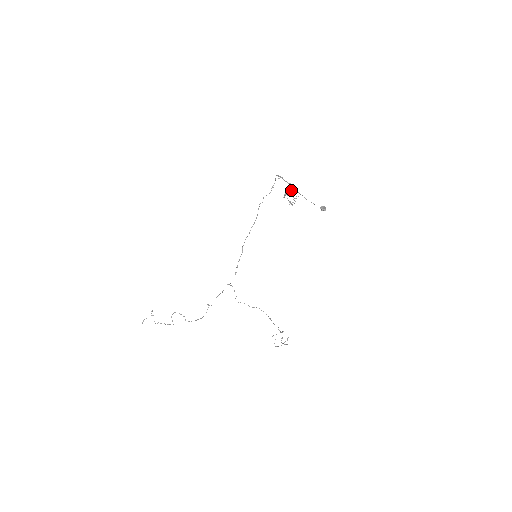
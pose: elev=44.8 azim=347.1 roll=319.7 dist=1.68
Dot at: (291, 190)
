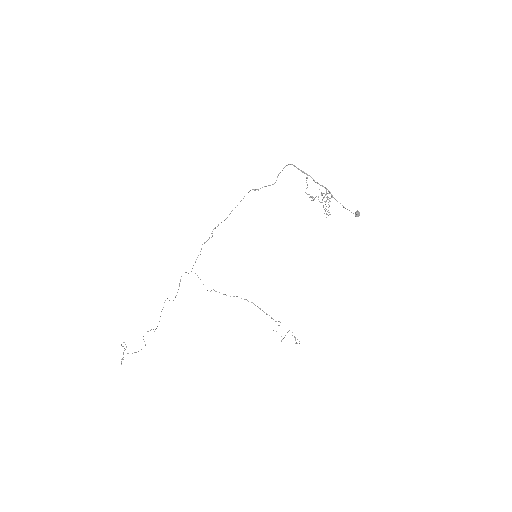
Dot at: (328, 197)
